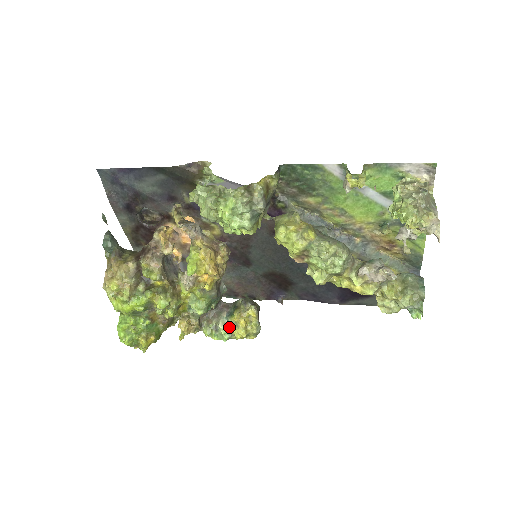
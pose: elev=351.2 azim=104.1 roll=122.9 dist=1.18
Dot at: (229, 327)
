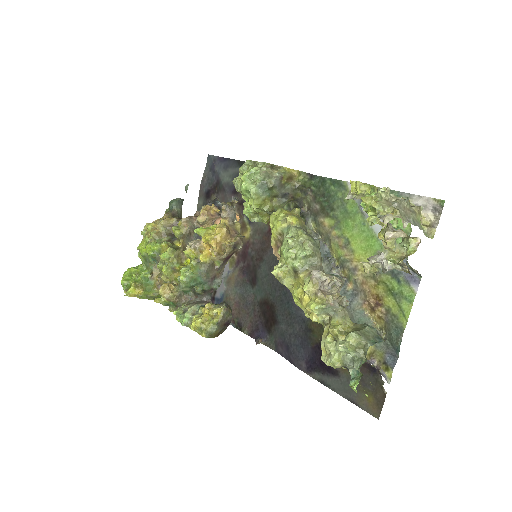
Dot at: (195, 315)
